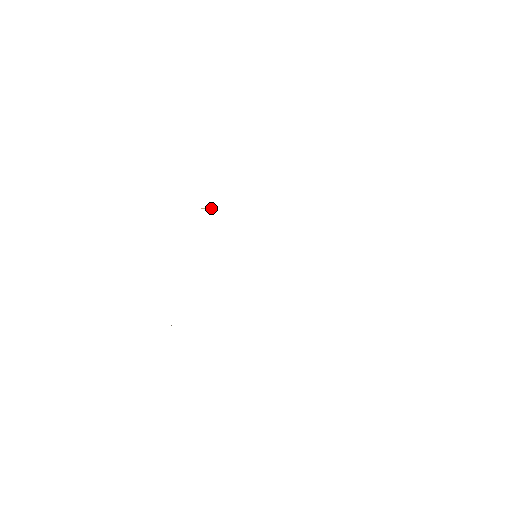
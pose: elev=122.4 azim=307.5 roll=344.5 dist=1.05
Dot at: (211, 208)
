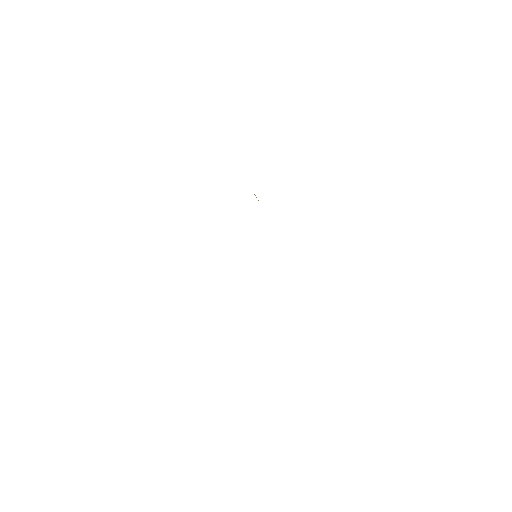
Dot at: occluded
